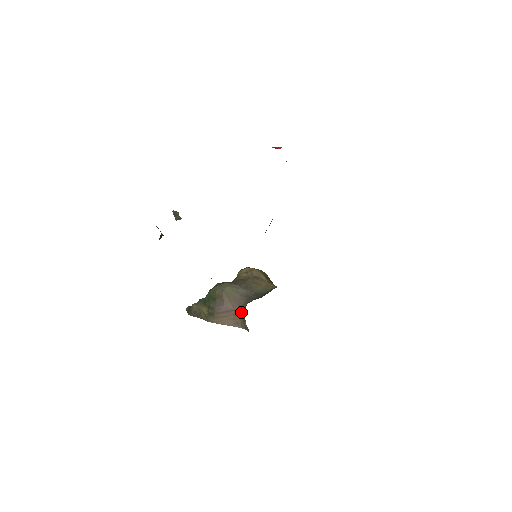
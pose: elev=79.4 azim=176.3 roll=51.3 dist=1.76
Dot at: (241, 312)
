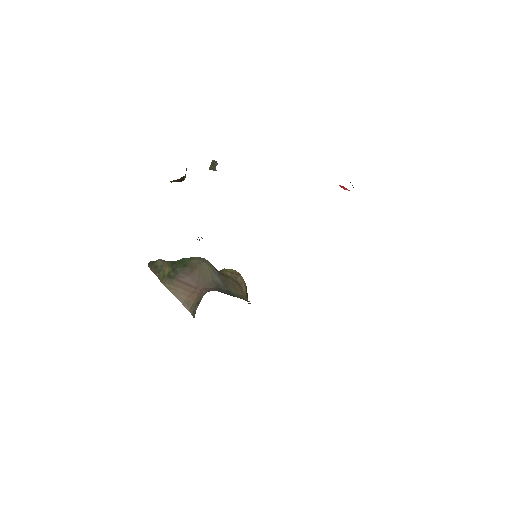
Dot at: (201, 294)
